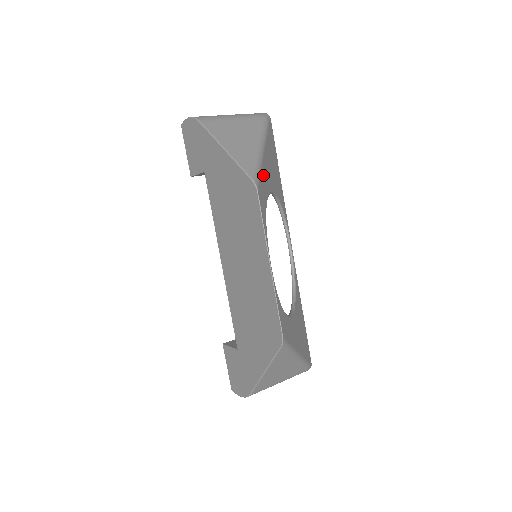
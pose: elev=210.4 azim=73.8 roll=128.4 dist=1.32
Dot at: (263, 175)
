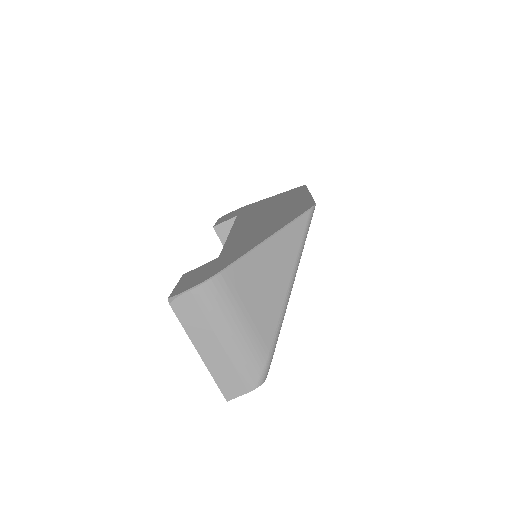
Dot at: occluded
